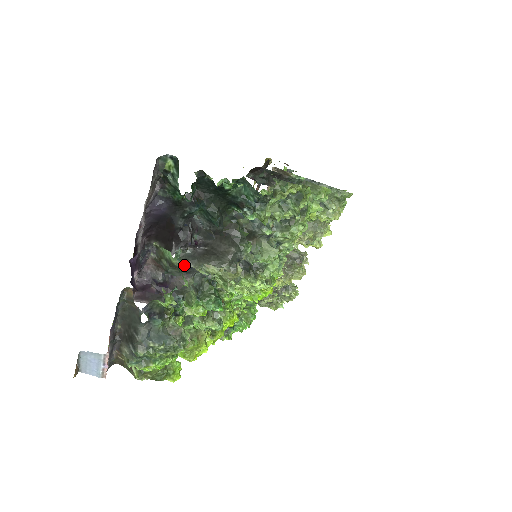
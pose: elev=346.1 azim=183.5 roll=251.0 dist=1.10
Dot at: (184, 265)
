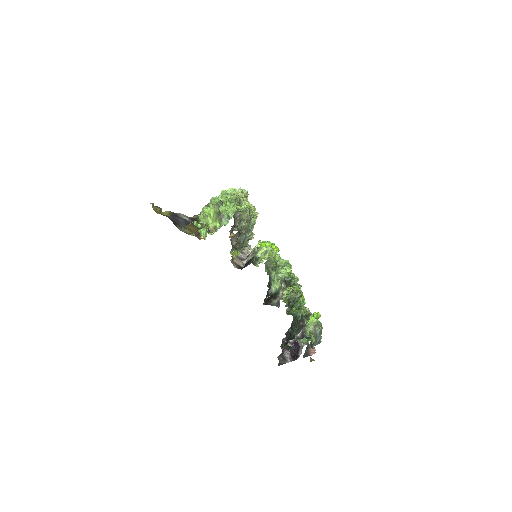
Dot at: occluded
